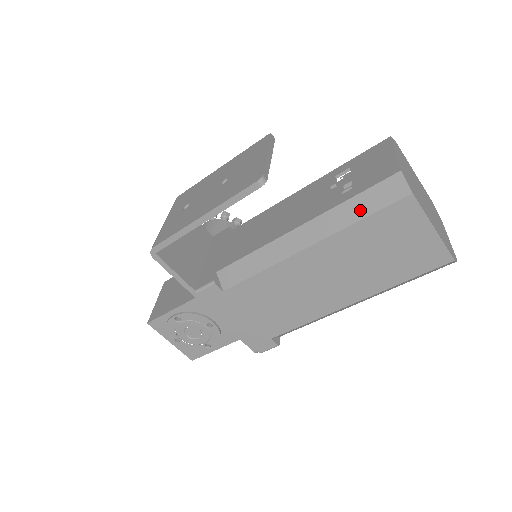
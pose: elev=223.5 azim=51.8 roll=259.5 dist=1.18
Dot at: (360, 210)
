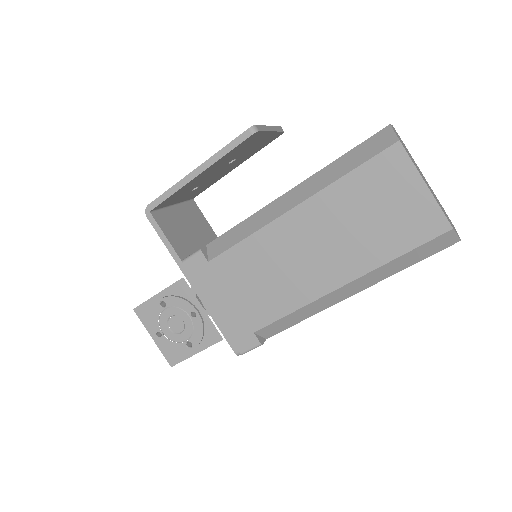
Dot at: (348, 164)
